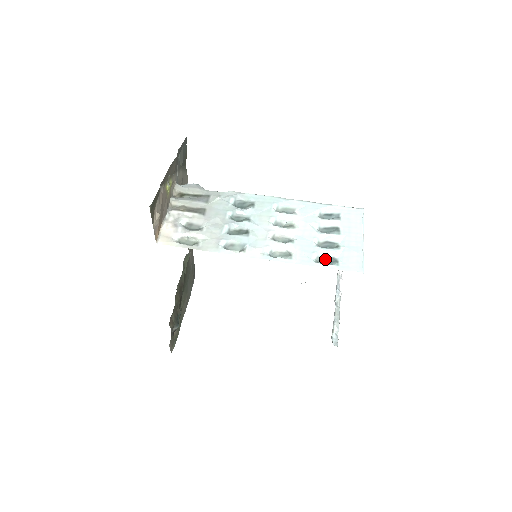
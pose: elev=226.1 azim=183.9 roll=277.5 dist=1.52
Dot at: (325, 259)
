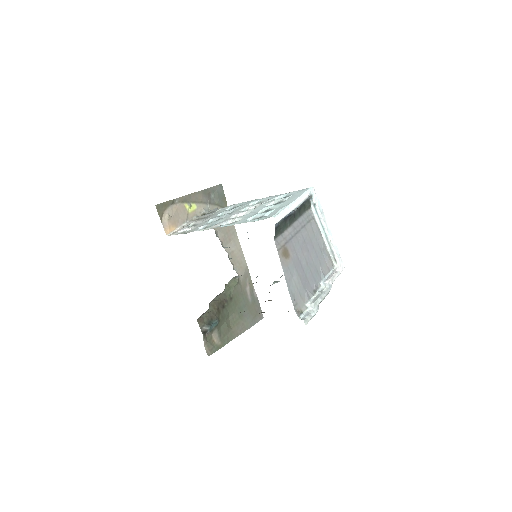
Dot at: occluded
